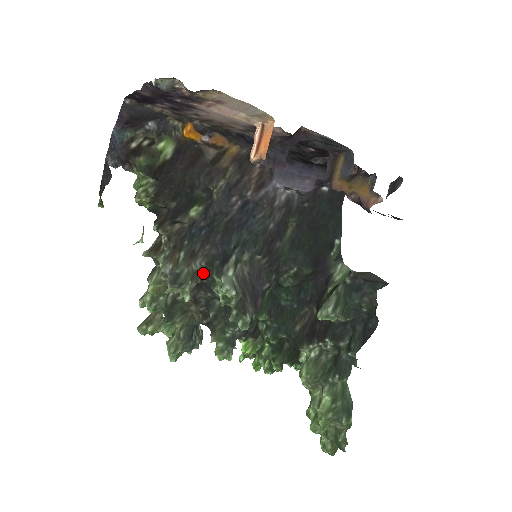
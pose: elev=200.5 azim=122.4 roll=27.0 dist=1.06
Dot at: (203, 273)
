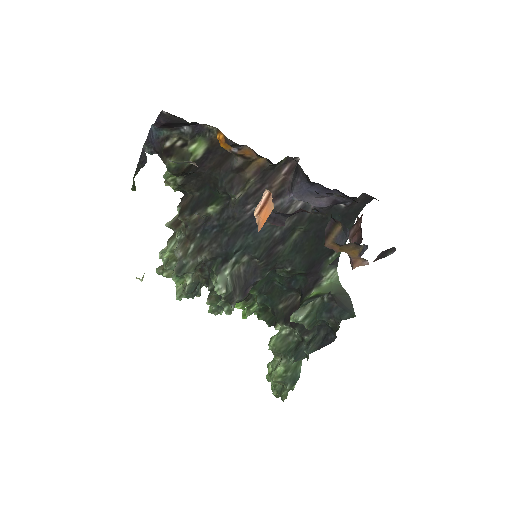
Dot at: (207, 263)
